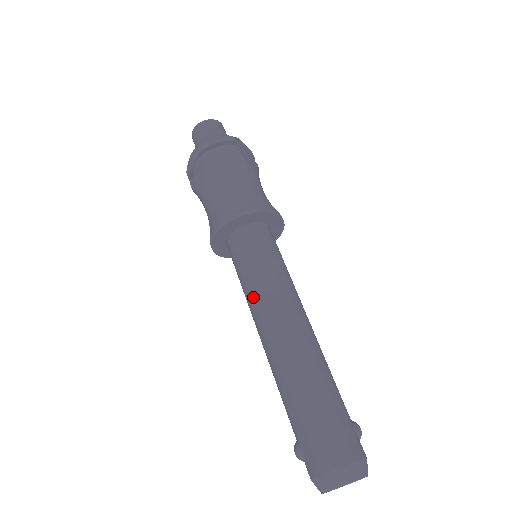
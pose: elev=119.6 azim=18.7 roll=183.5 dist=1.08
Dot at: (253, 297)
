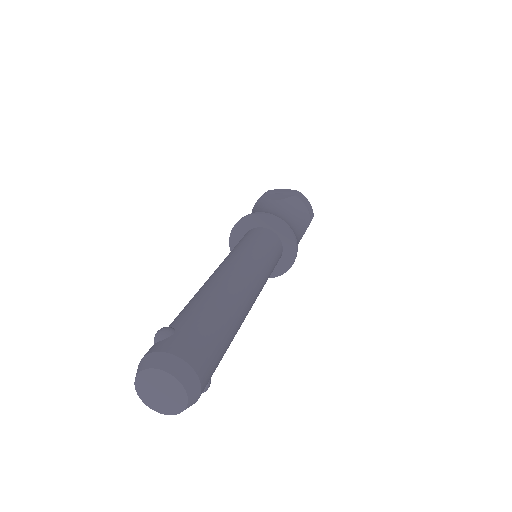
Dot at: (244, 255)
